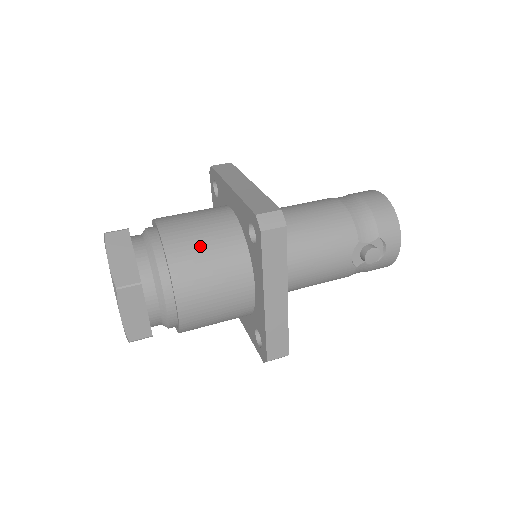
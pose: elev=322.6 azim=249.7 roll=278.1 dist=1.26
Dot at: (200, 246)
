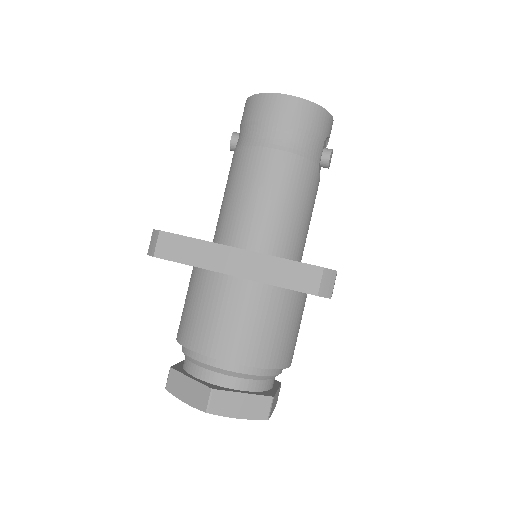
Dot at: (270, 333)
